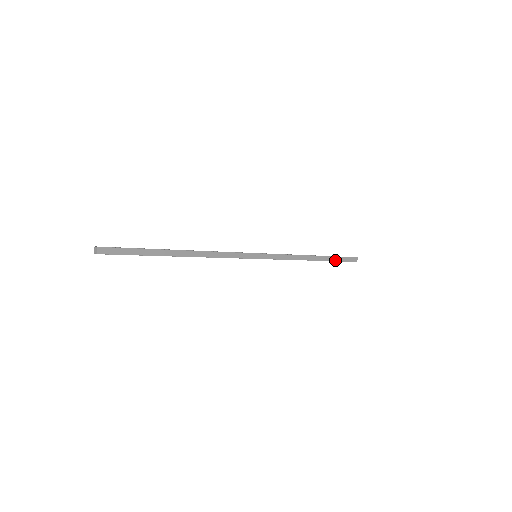
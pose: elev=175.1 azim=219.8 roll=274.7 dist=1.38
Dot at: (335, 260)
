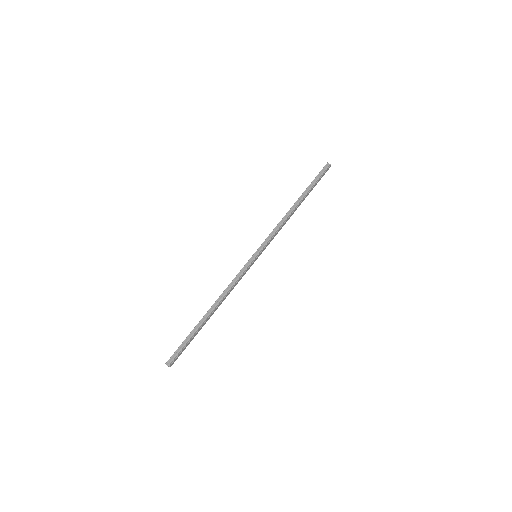
Dot at: occluded
